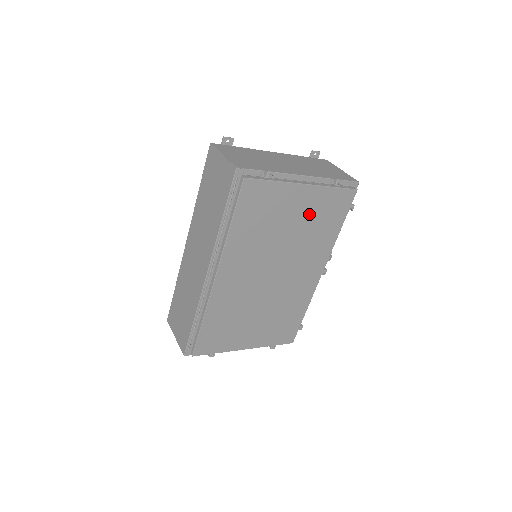
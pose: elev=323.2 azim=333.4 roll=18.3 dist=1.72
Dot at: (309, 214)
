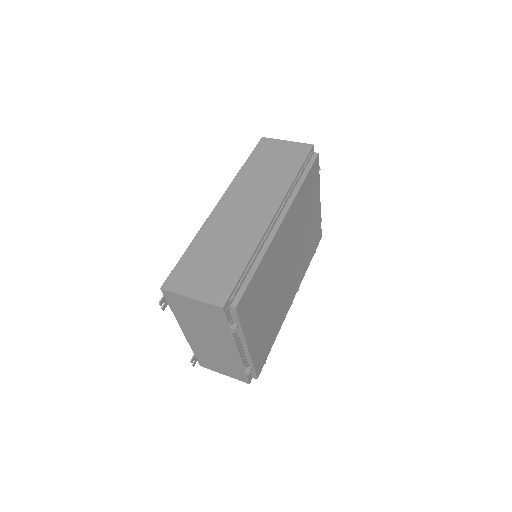
Dot at: (312, 228)
